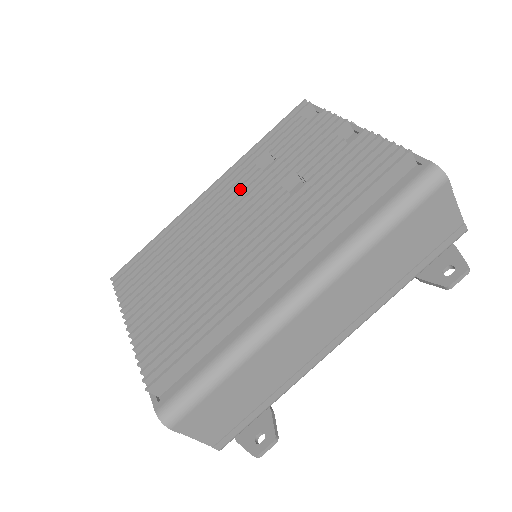
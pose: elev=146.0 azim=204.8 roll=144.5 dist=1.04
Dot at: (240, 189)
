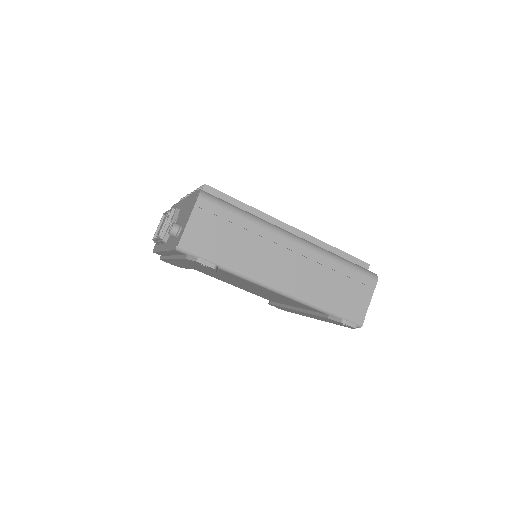
Dot at: occluded
